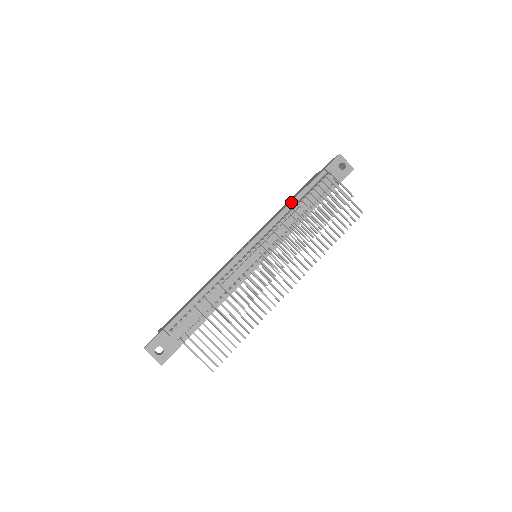
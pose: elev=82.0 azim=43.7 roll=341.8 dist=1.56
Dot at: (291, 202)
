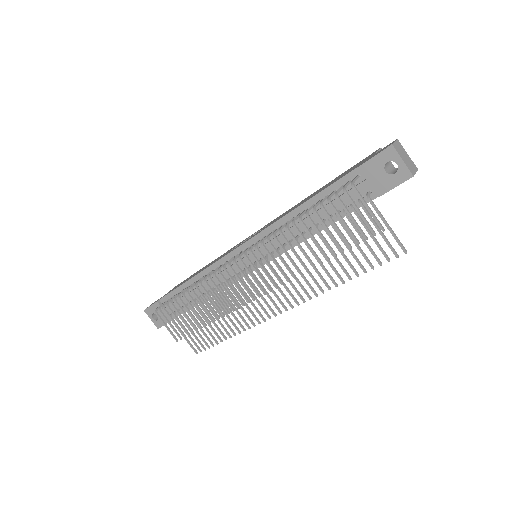
Dot at: (298, 207)
